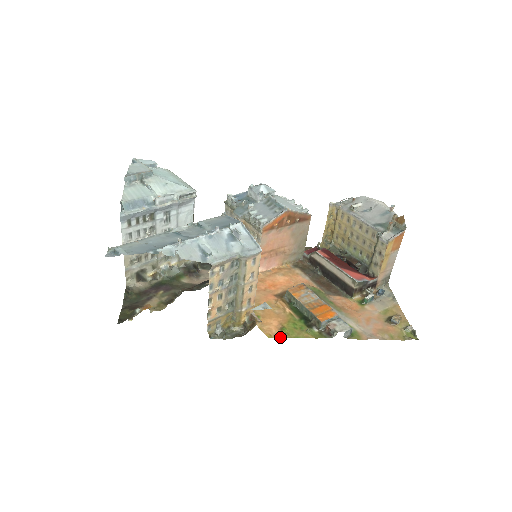
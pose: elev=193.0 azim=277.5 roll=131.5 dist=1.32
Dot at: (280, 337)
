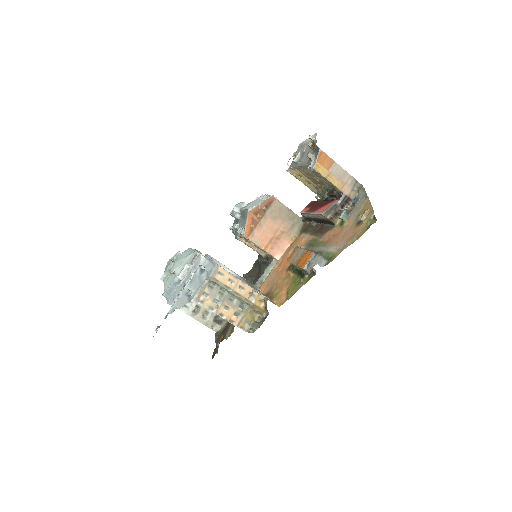
Dot at: (286, 300)
